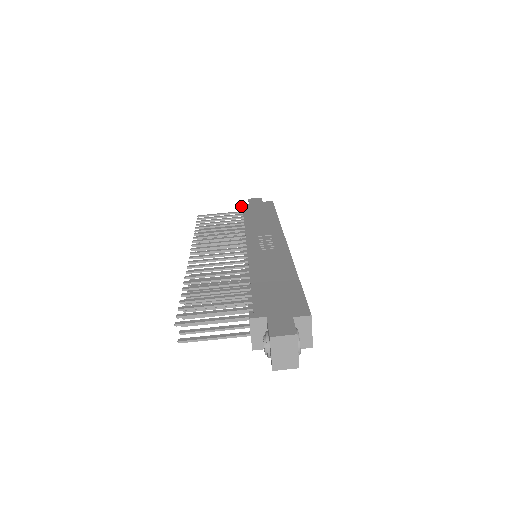
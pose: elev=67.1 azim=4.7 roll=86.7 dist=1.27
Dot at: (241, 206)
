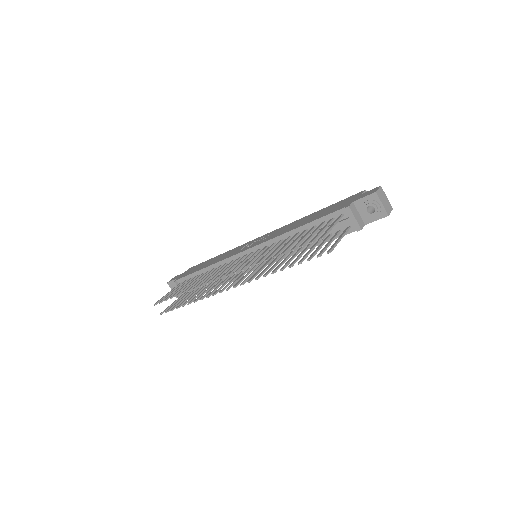
Dot at: (175, 281)
